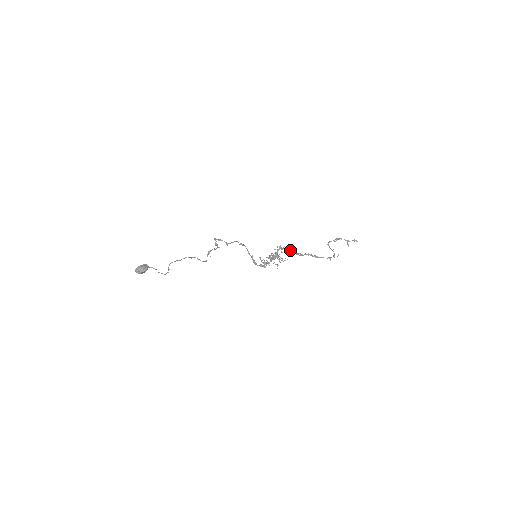
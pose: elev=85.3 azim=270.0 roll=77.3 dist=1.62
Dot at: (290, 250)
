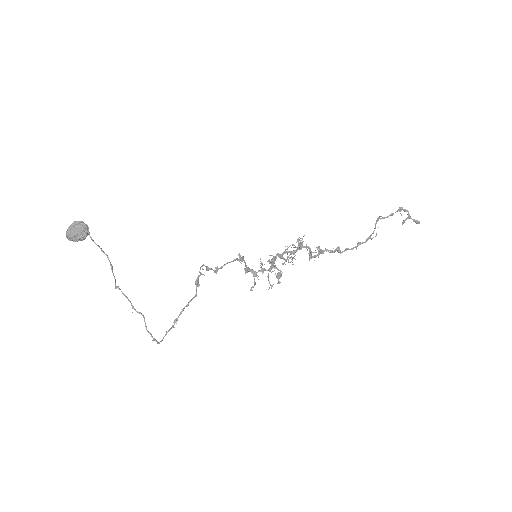
Dot at: (309, 251)
